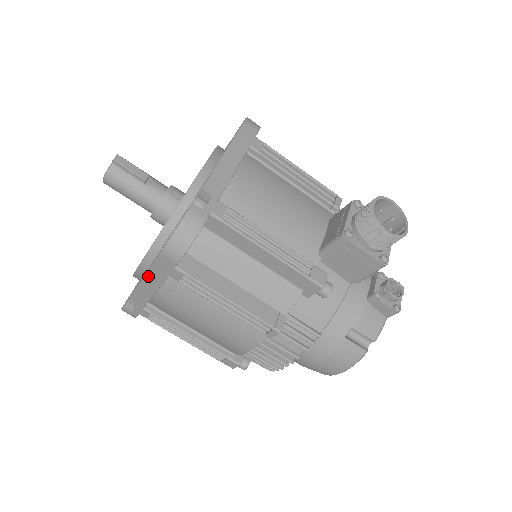
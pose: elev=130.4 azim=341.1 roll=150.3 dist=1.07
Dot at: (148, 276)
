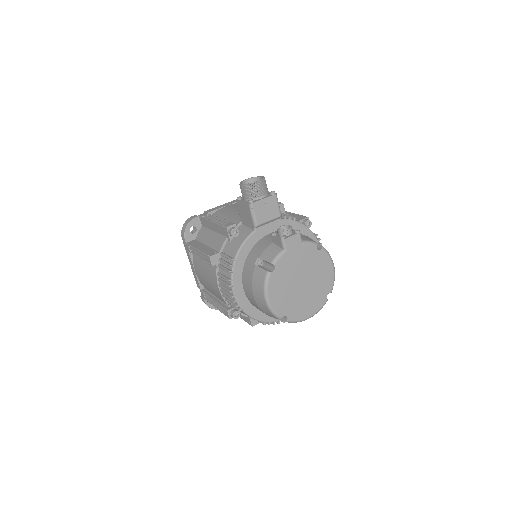
Dot at: (189, 259)
